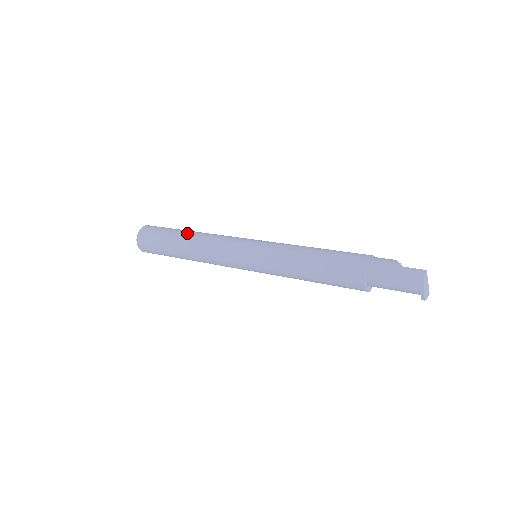
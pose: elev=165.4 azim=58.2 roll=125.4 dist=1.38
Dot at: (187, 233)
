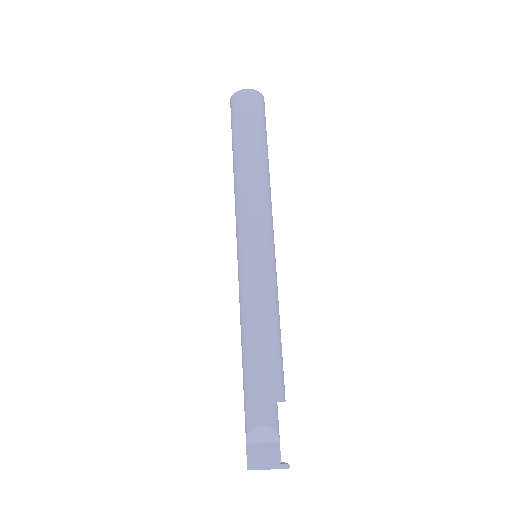
Dot at: (233, 164)
